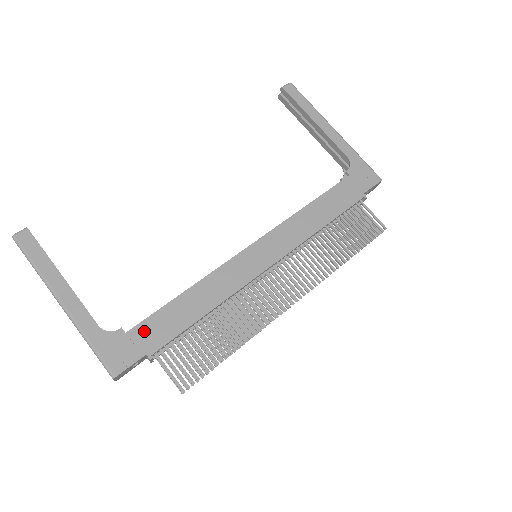
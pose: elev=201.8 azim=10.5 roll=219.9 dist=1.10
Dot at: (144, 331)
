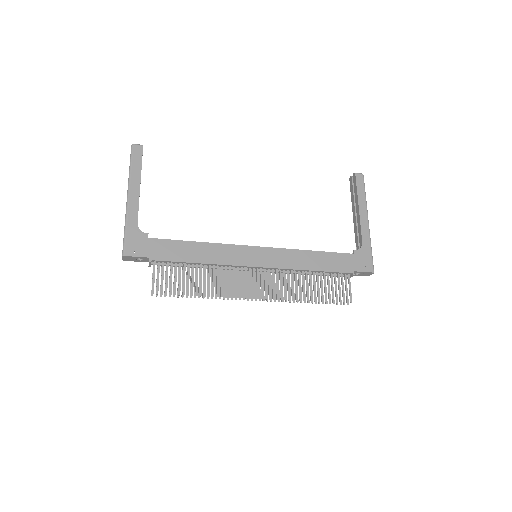
Dot at: (159, 245)
